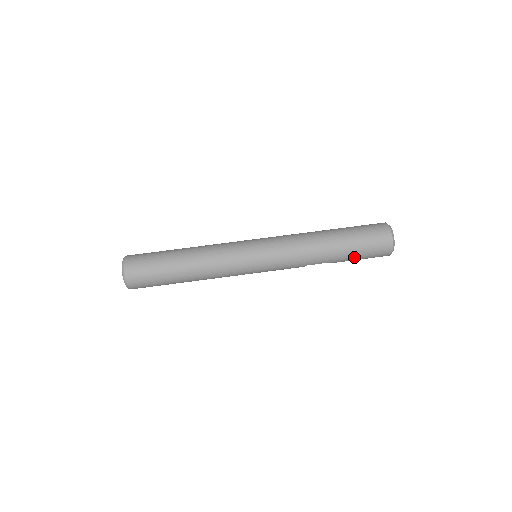
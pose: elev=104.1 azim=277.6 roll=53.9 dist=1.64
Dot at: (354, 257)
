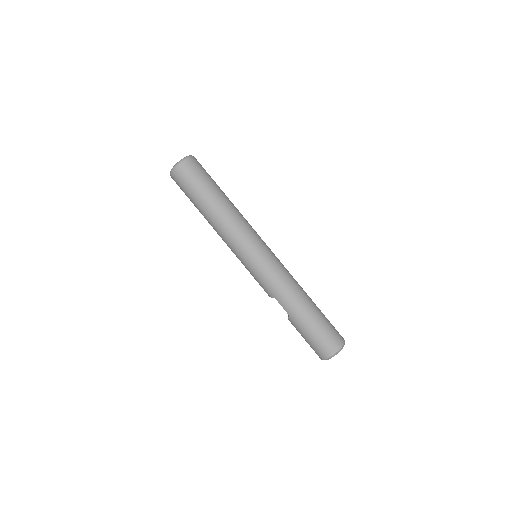
Dot at: (306, 331)
